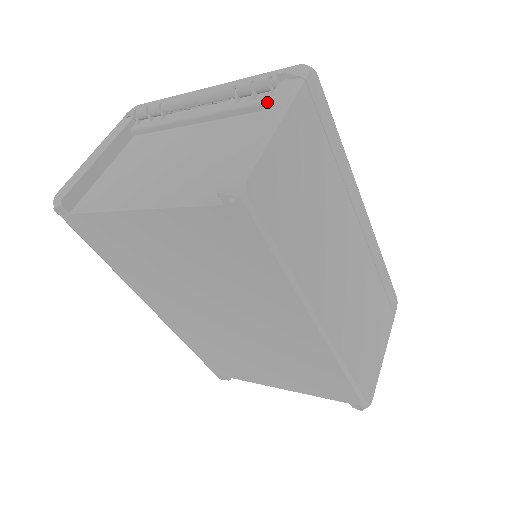
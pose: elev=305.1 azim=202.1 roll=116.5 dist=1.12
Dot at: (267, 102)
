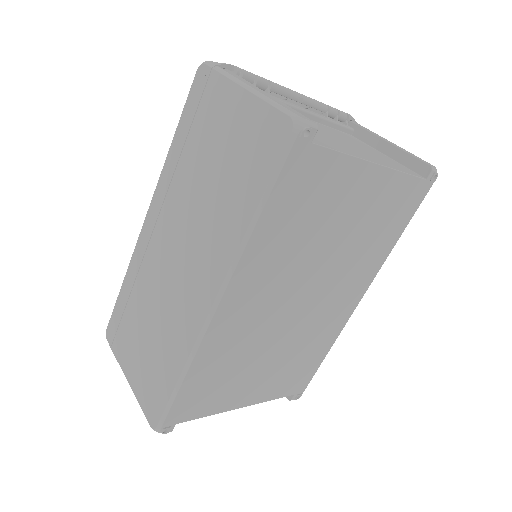
Dot at: (365, 129)
